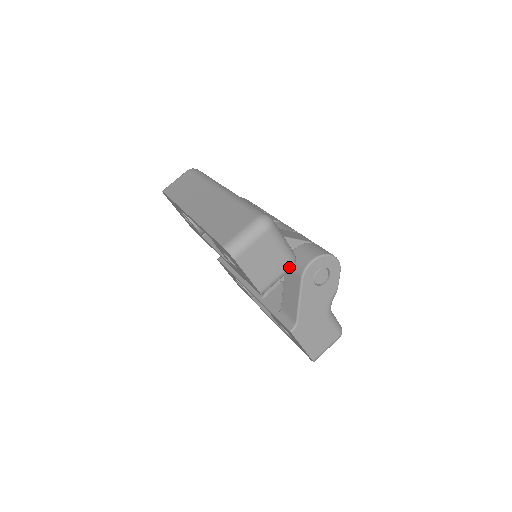
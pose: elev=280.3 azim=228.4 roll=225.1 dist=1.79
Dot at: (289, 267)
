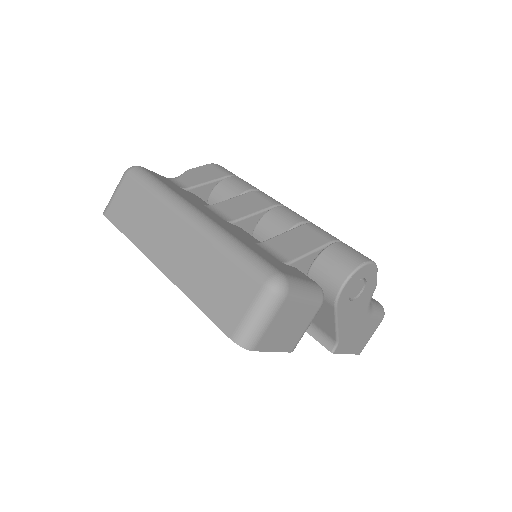
Dot at: (319, 309)
